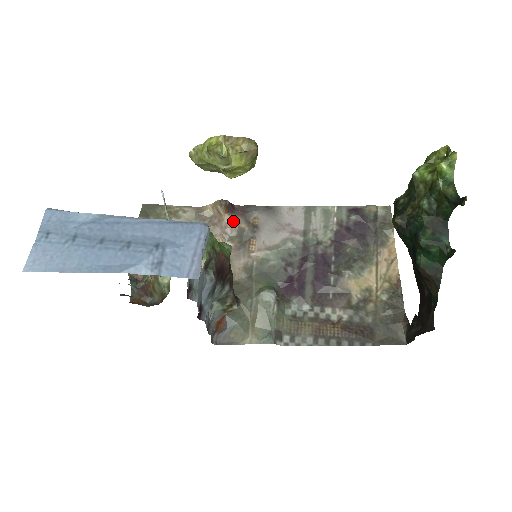
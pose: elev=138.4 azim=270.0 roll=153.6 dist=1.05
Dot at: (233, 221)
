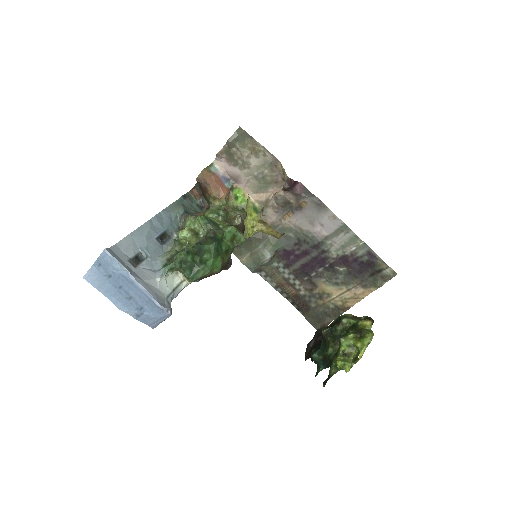
Dot at: (285, 196)
